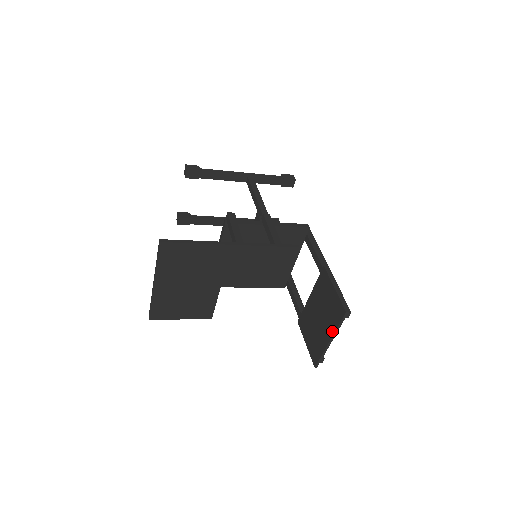
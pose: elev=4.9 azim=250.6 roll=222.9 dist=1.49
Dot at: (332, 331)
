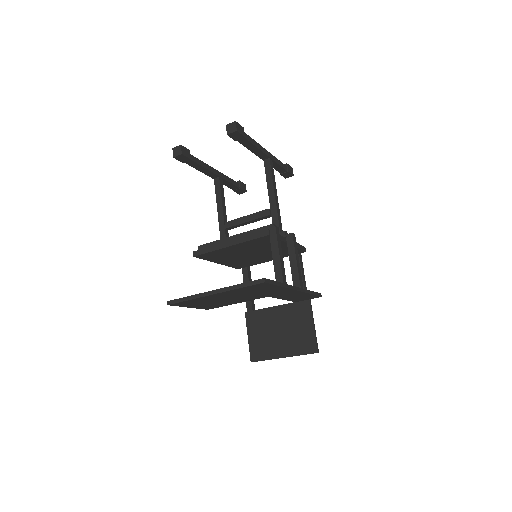
Dot at: (292, 353)
